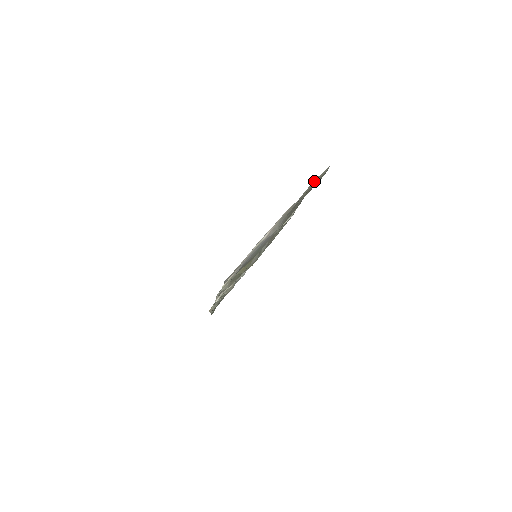
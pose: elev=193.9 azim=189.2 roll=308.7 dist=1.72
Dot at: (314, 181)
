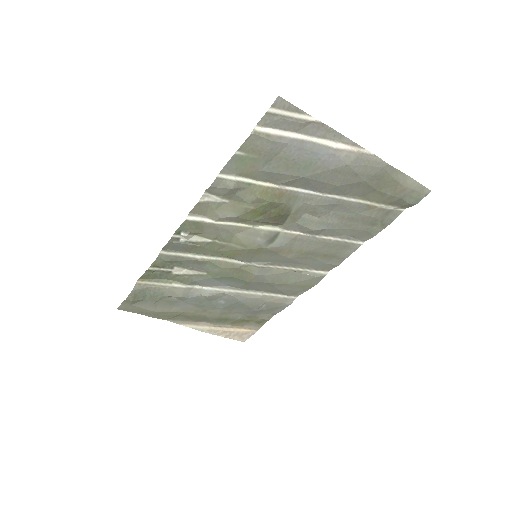
Dot at: (410, 181)
